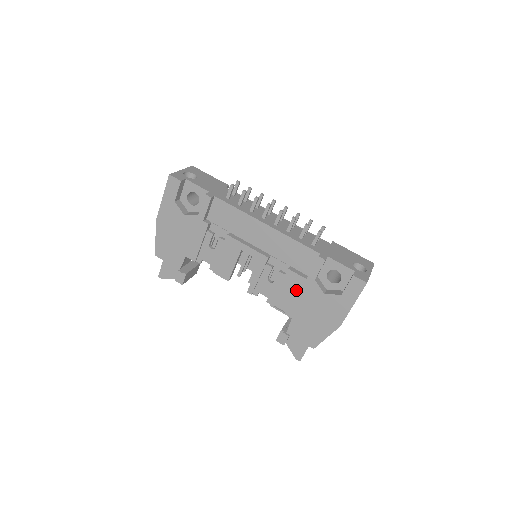
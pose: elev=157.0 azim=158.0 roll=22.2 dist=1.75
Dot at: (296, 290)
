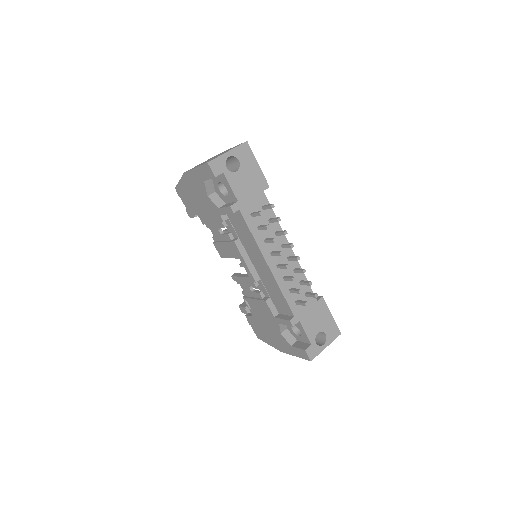
Dot at: (264, 312)
